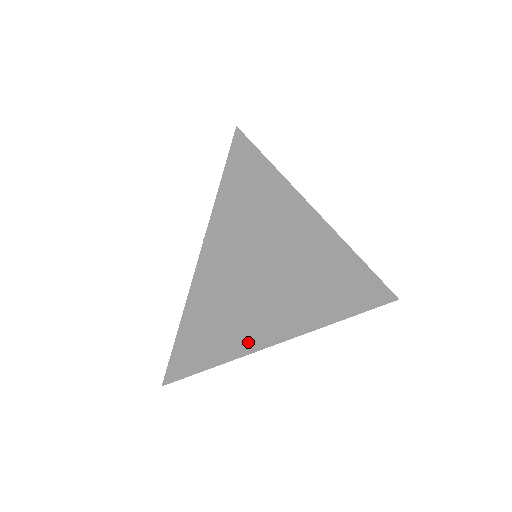
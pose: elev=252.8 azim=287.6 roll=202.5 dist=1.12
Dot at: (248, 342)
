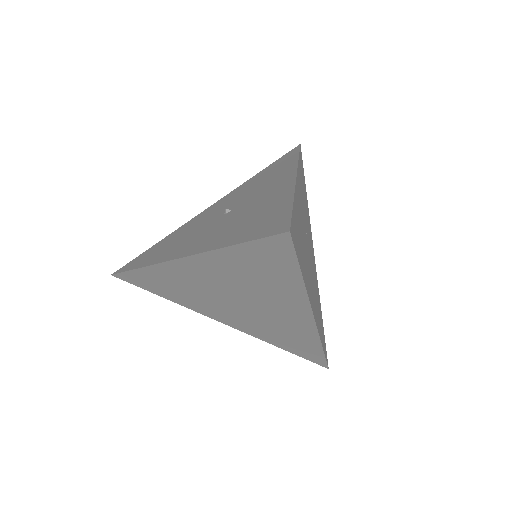
Dot at: (194, 305)
